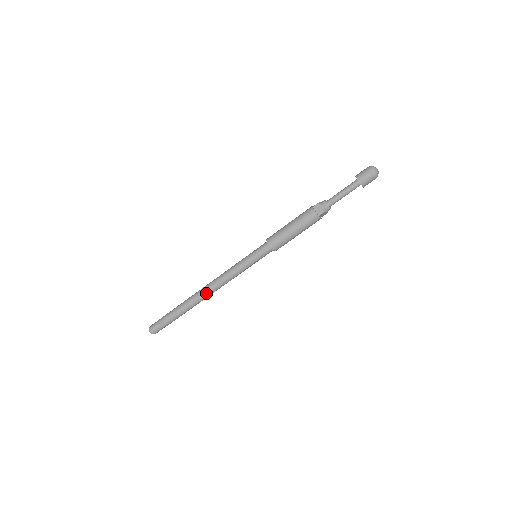
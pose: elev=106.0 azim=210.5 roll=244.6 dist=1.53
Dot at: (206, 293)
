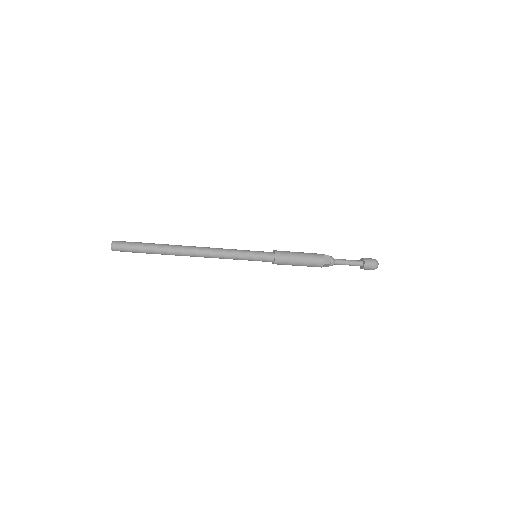
Dot at: (195, 252)
